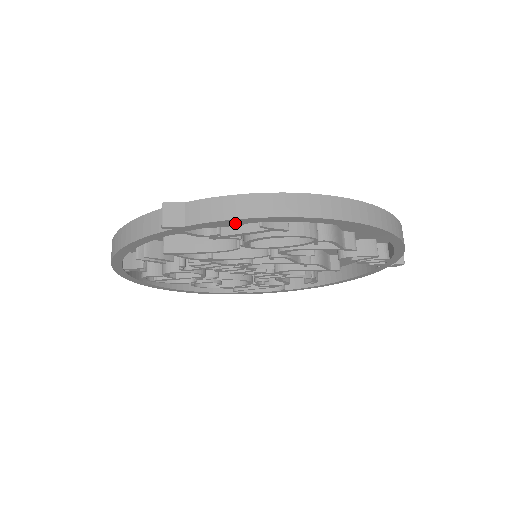
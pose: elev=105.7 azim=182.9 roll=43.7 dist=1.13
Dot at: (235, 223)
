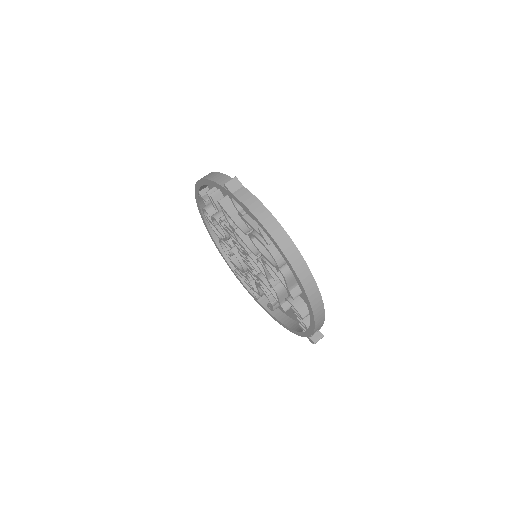
Dot at: (250, 214)
